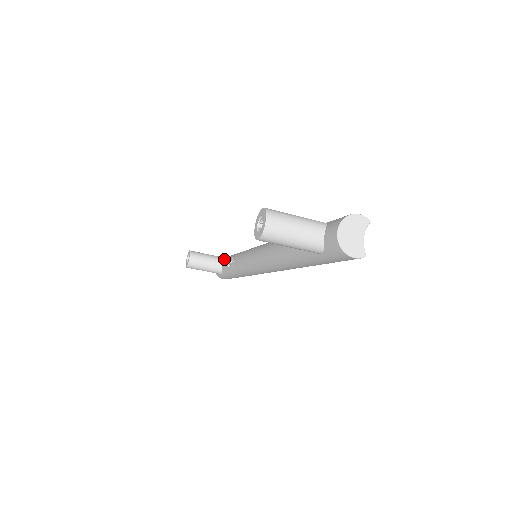
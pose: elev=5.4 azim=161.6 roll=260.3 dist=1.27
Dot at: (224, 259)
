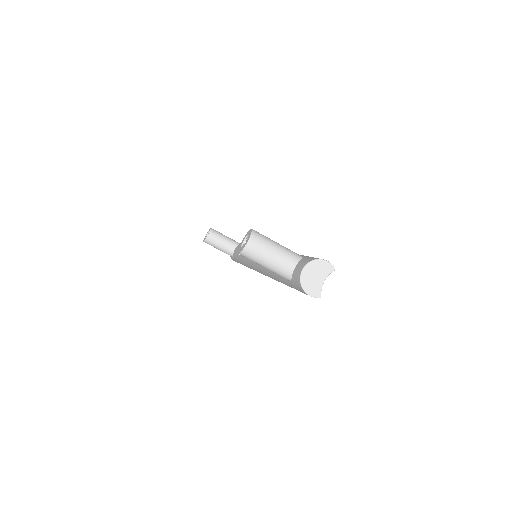
Dot at: (238, 245)
